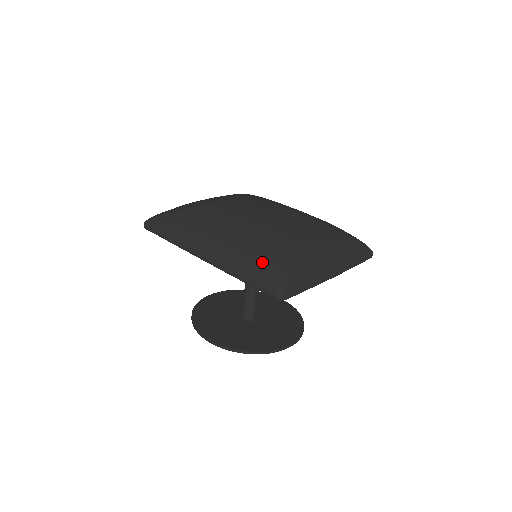
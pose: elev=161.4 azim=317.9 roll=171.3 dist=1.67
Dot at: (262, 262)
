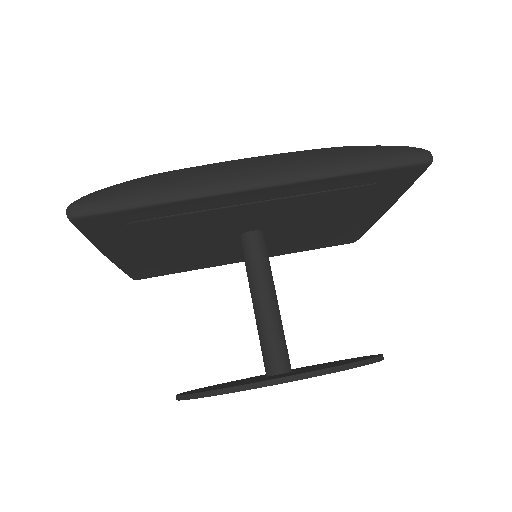
Dot at: (359, 146)
